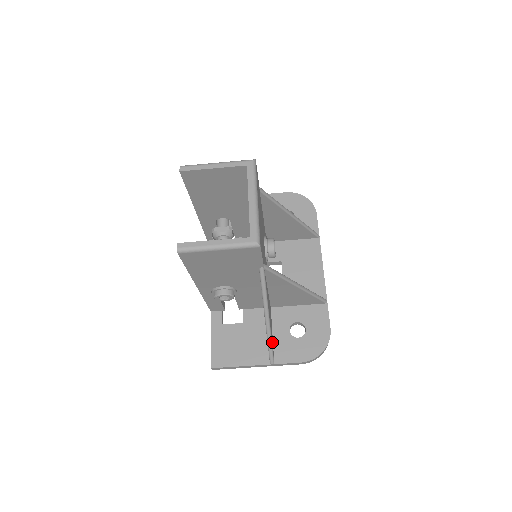
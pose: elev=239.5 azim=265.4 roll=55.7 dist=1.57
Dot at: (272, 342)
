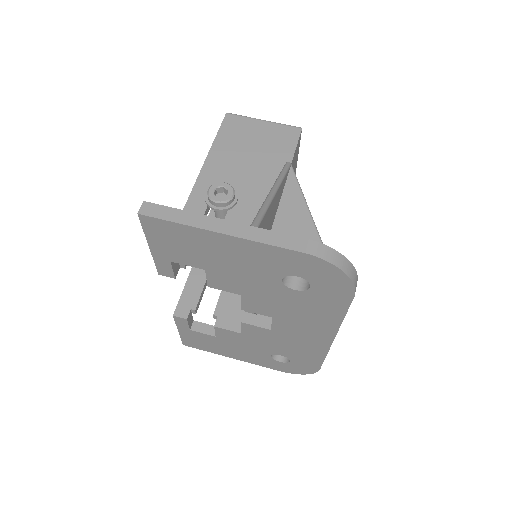
Dot at: (263, 226)
